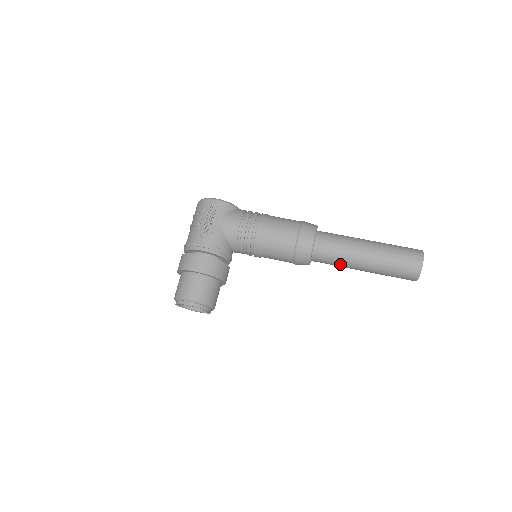
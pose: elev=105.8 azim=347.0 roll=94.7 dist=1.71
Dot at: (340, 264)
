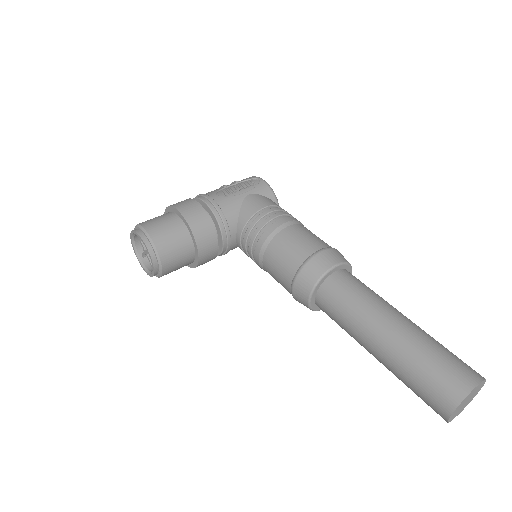
Dot at: (348, 321)
